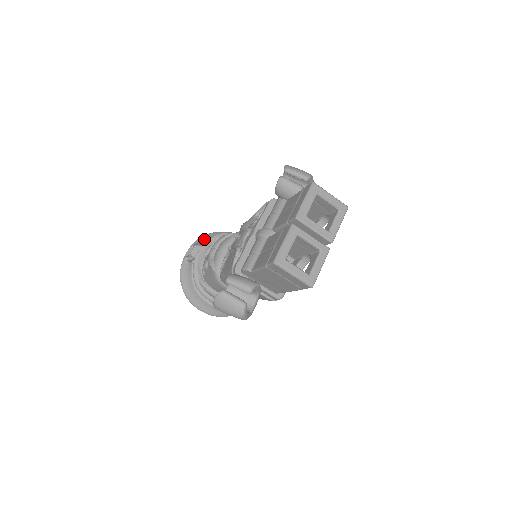
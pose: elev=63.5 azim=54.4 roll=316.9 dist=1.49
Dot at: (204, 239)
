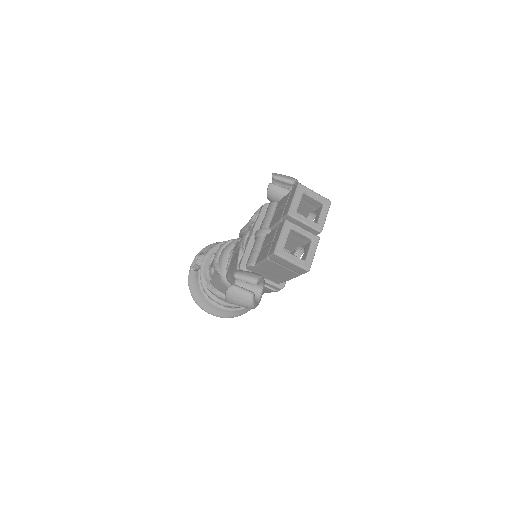
Dot at: (206, 250)
